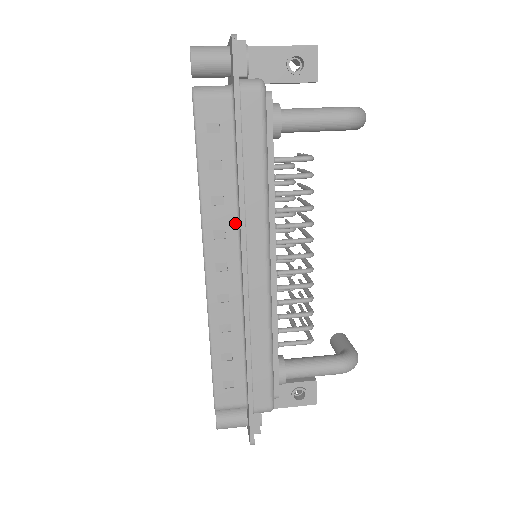
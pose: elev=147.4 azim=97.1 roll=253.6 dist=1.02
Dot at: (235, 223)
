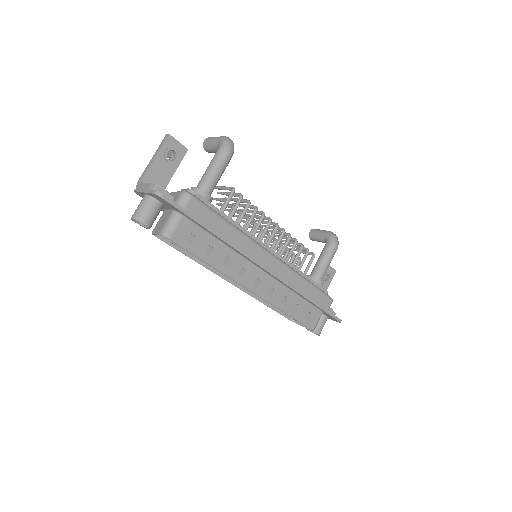
Dot at: (242, 259)
